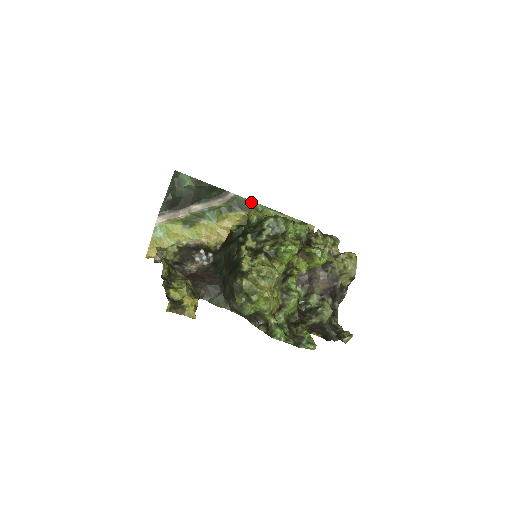
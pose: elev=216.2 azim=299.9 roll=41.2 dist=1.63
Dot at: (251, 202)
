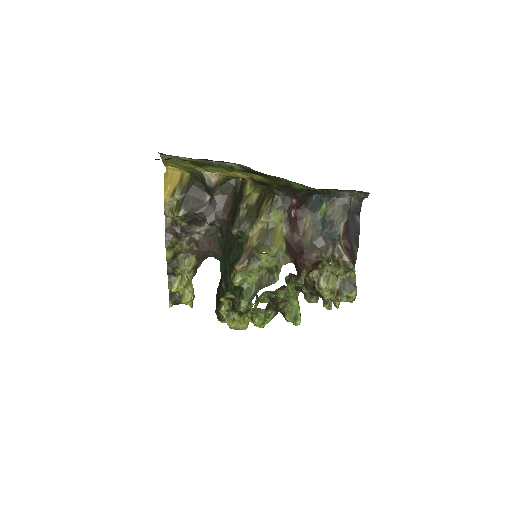
Dot at: (272, 176)
